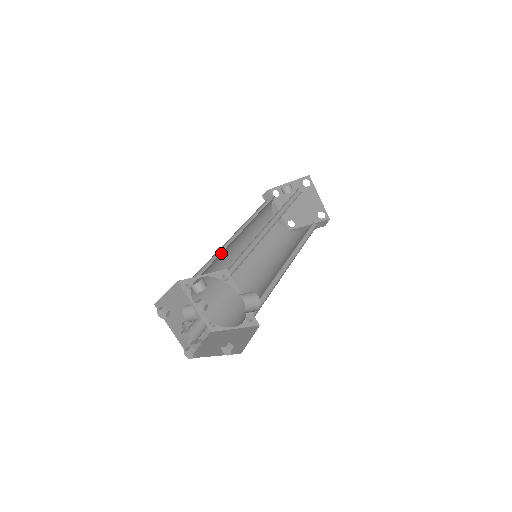
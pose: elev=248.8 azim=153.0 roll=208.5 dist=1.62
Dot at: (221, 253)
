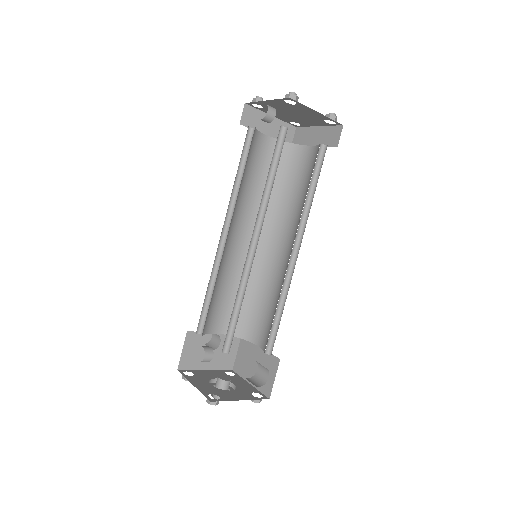
Dot at: (216, 278)
